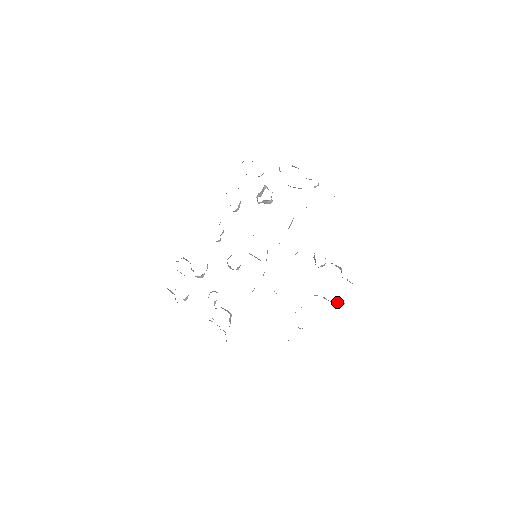
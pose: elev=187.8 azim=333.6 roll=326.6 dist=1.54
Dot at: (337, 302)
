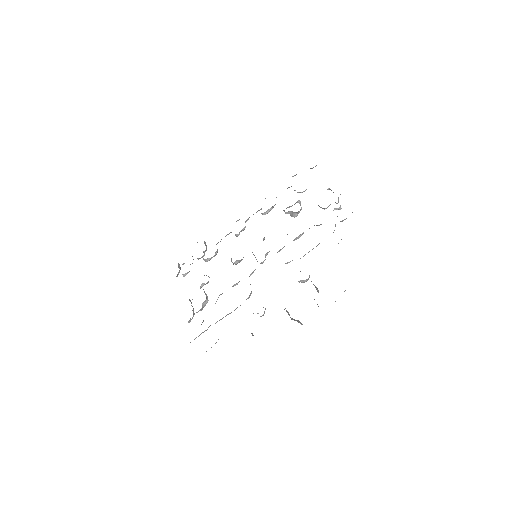
Dot at: (296, 320)
